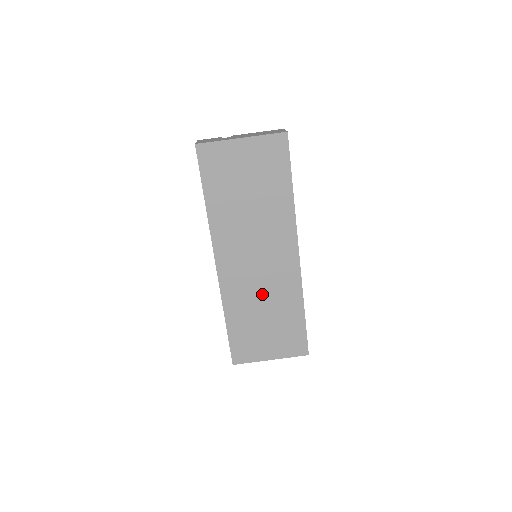
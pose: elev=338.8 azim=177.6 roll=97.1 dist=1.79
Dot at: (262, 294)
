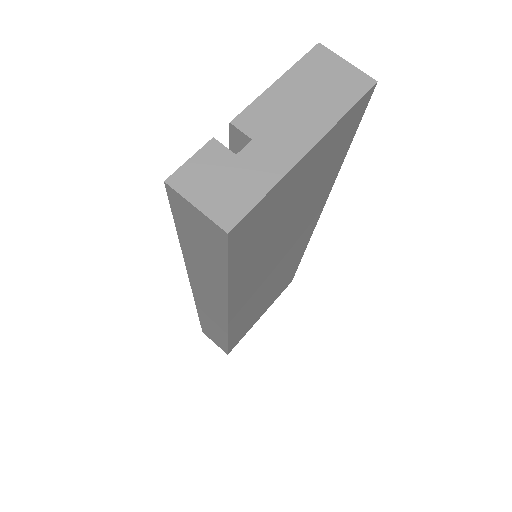
Dot at: (269, 288)
